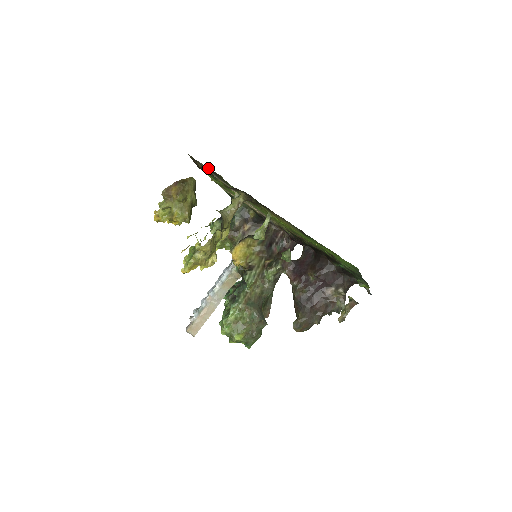
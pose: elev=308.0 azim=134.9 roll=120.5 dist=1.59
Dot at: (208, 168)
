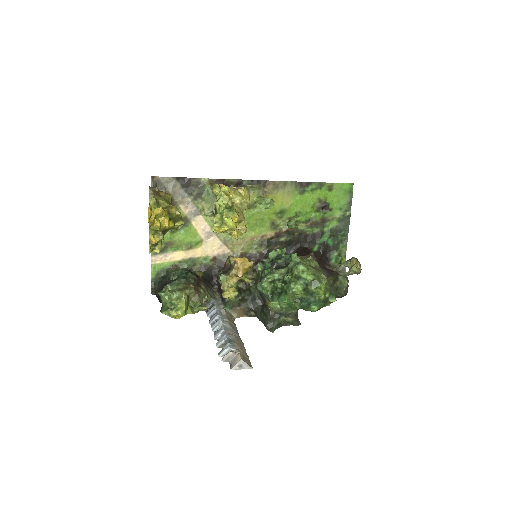
Dot at: (183, 179)
